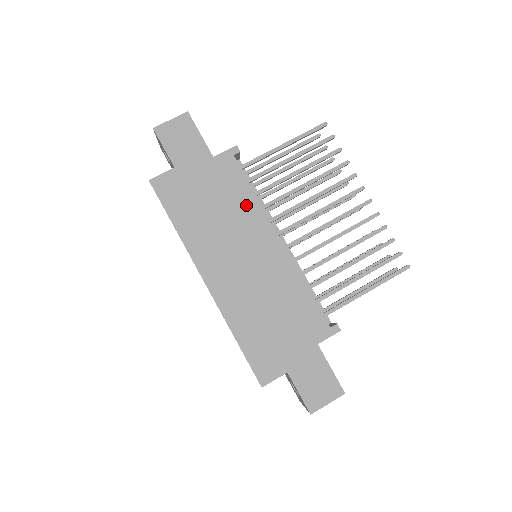
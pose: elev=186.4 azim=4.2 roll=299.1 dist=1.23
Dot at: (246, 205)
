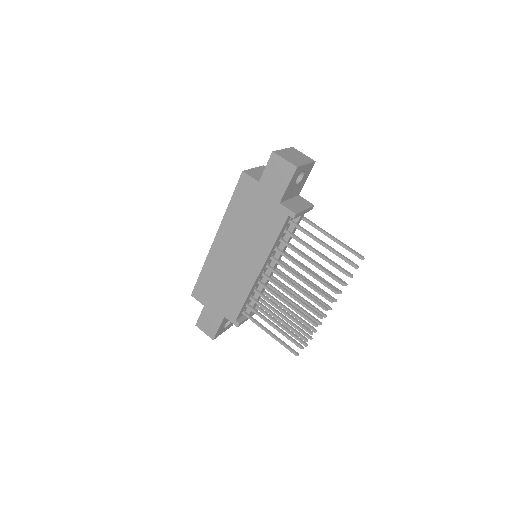
Dot at: (265, 241)
